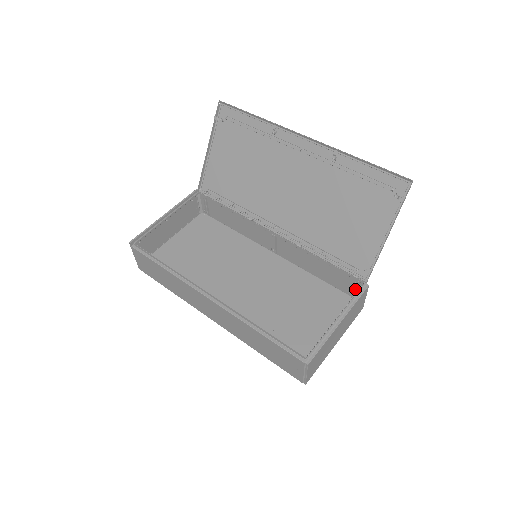
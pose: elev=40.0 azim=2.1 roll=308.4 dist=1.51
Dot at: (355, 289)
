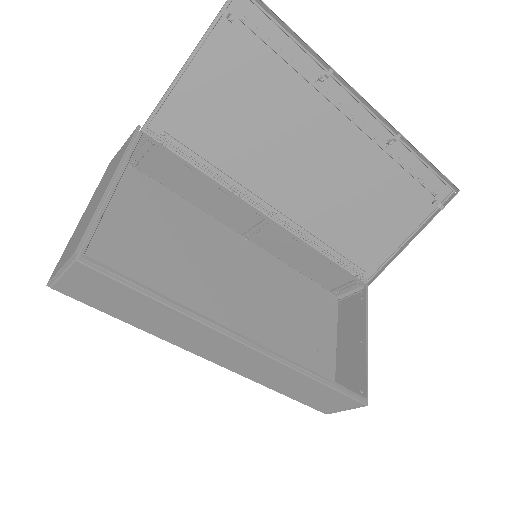
Dot at: (341, 286)
